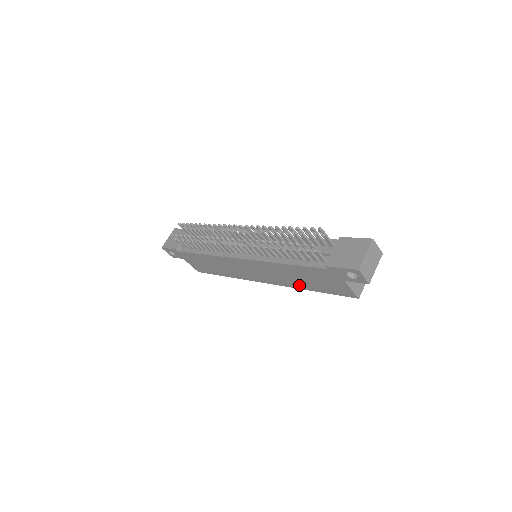
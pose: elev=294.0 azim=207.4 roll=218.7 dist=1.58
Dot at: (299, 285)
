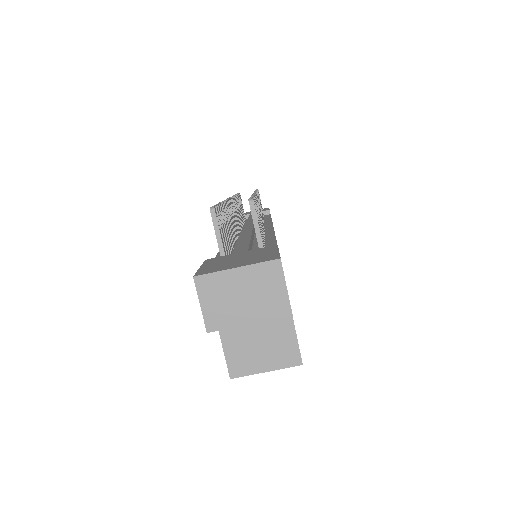
Dot at: occluded
